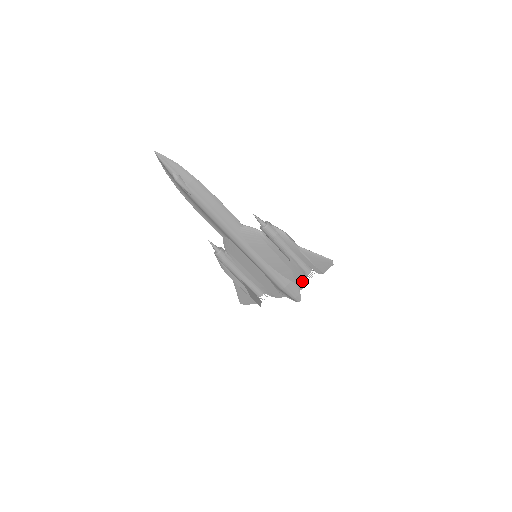
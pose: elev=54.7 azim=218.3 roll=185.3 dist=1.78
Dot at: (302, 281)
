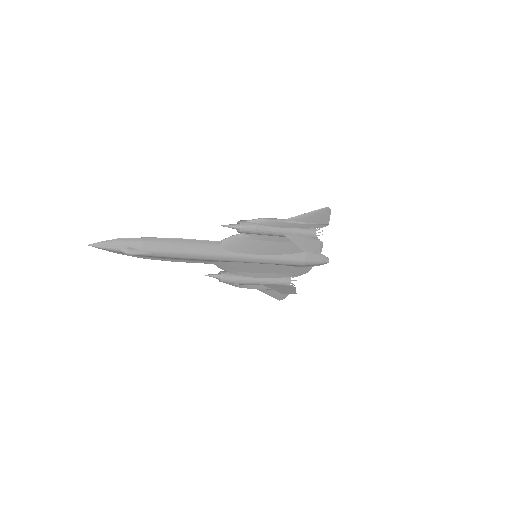
Dot at: (314, 247)
